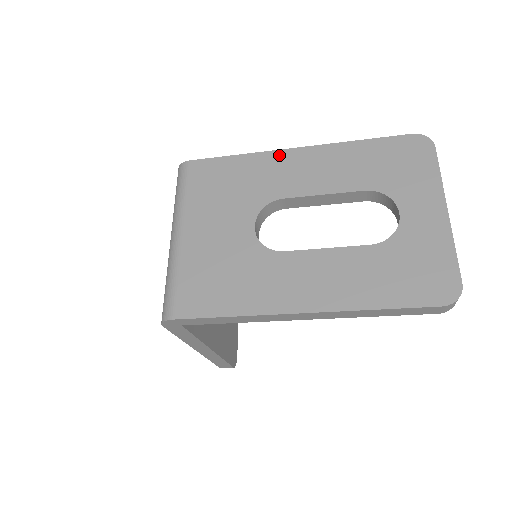
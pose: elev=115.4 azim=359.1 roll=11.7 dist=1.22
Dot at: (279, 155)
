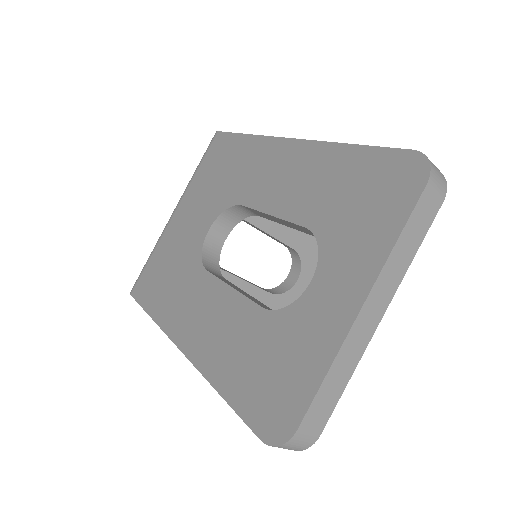
Dot at: (271, 144)
